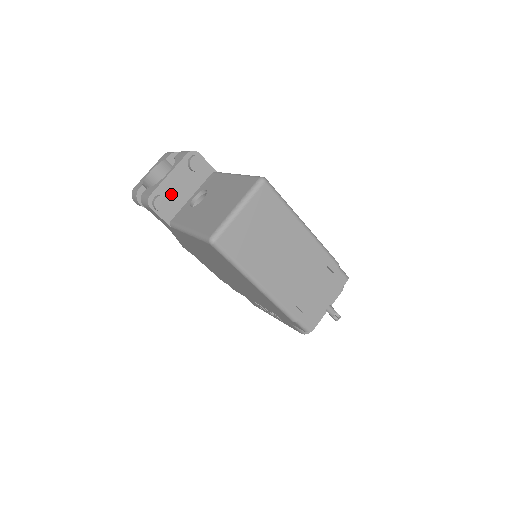
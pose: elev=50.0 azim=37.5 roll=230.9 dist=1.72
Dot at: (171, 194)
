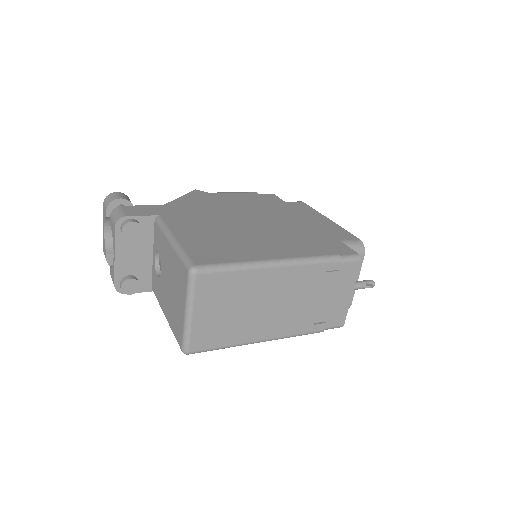
Dot at: (132, 269)
